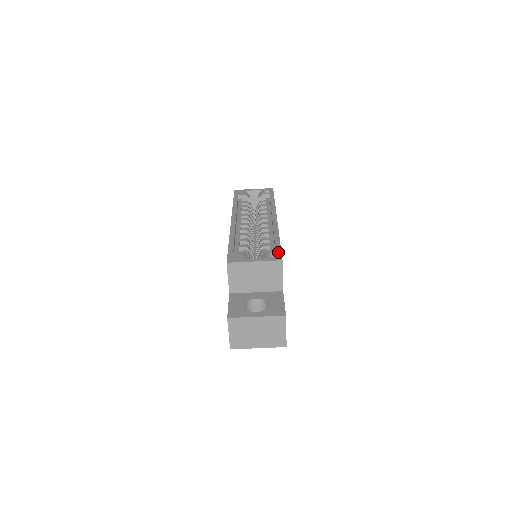
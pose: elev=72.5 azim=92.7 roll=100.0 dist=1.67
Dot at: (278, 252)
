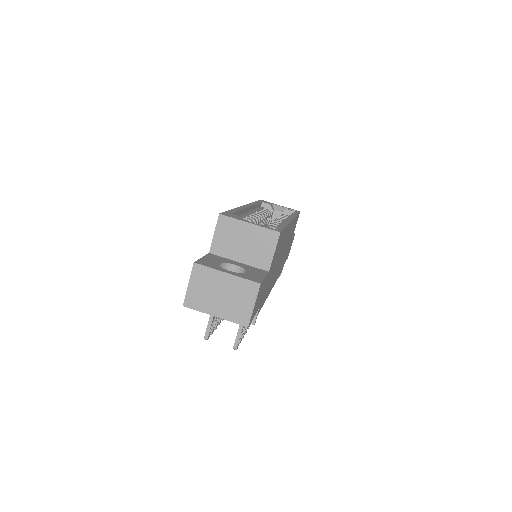
Dot at: (279, 228)
